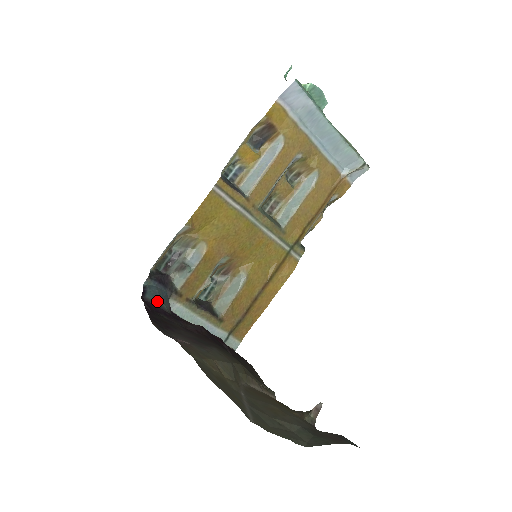
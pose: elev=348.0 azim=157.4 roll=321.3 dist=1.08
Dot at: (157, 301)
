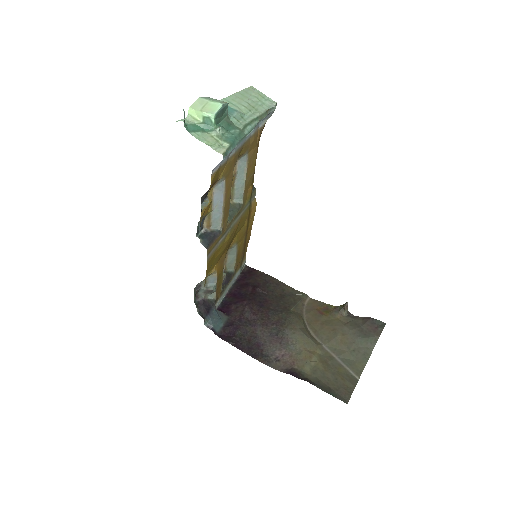
Dot at: (222, 325)
